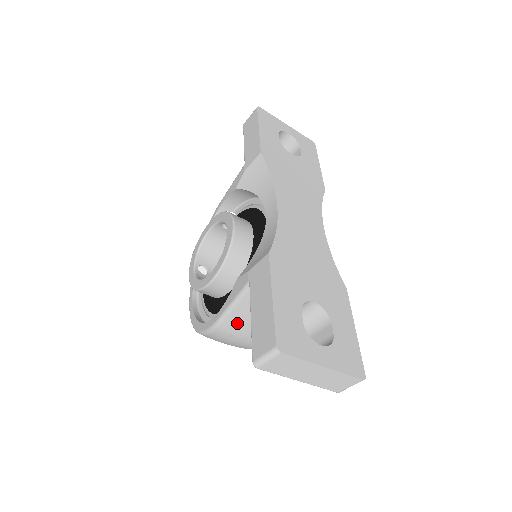
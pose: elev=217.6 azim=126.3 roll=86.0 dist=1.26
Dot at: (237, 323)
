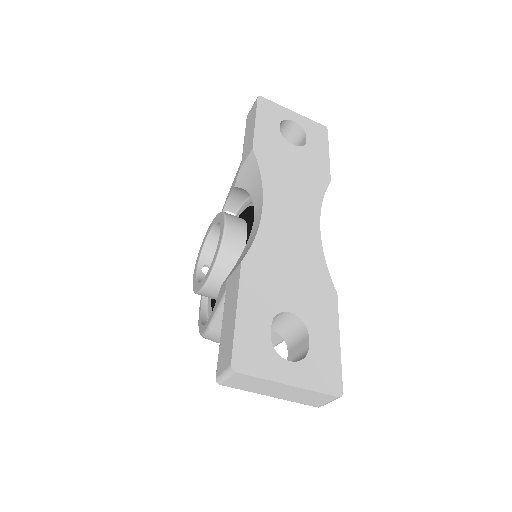
Dot at: occluded
